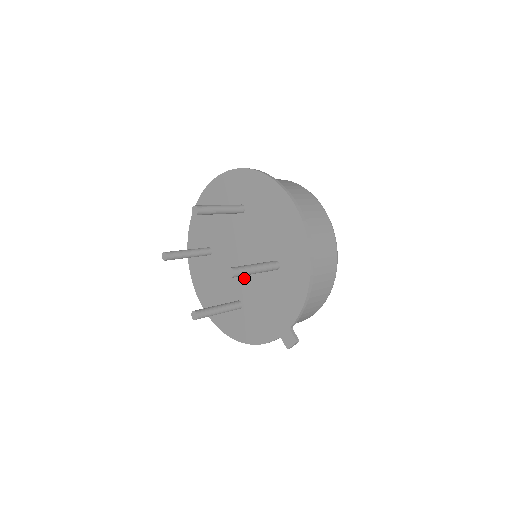
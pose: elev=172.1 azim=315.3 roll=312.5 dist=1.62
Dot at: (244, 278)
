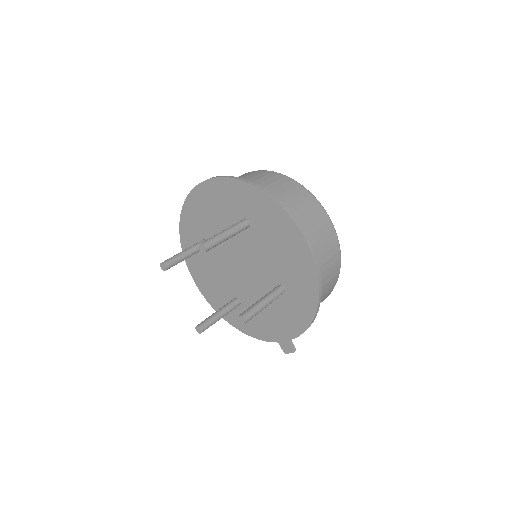
Dot at: (245, 283)
